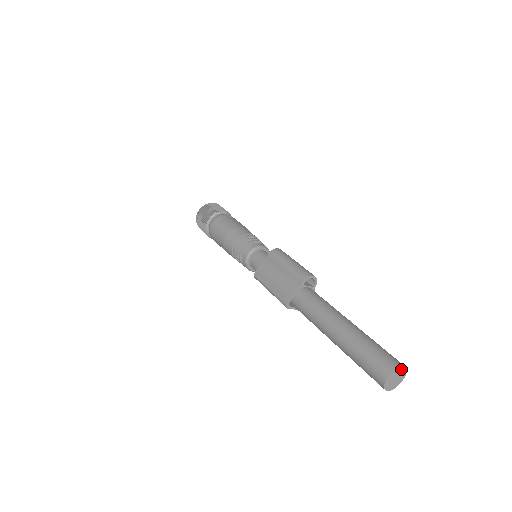
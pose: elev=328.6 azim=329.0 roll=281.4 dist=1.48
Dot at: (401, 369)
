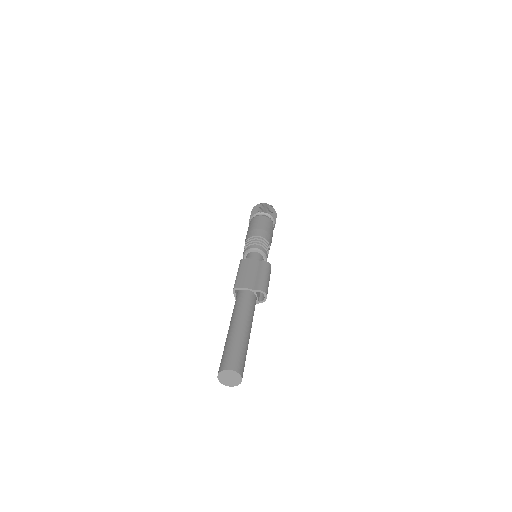
Dot at: (239, 378)
